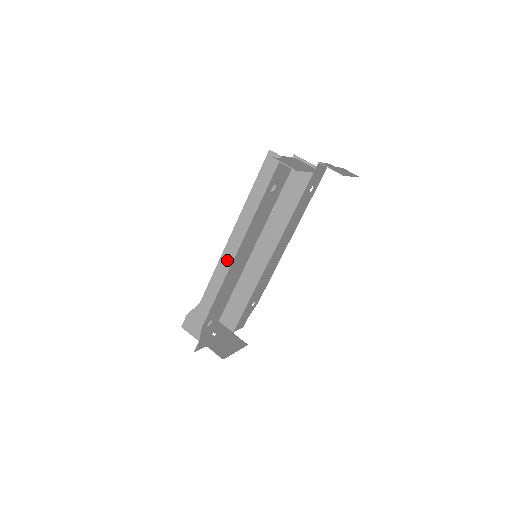
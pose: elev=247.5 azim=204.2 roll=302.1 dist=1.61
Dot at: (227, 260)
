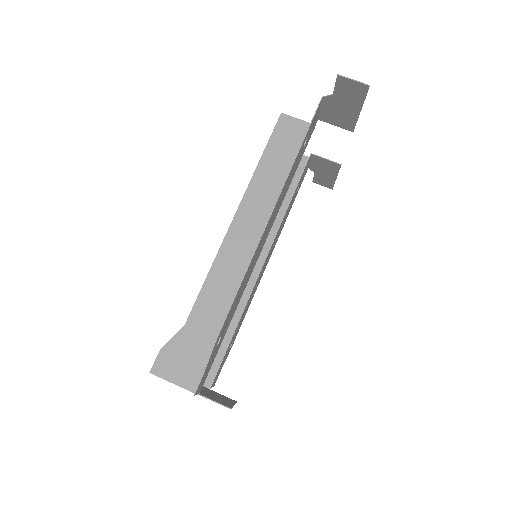
Dot at: (230, 252)
